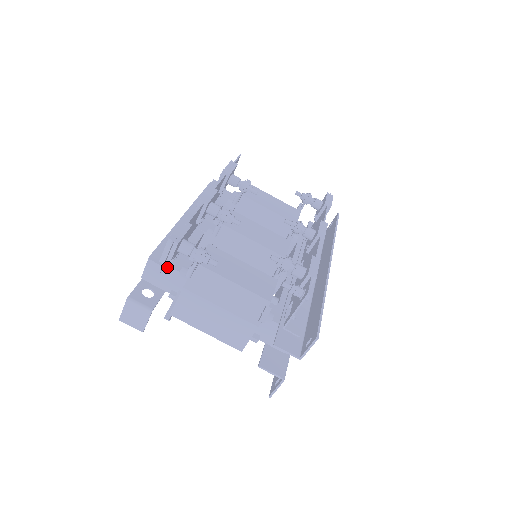
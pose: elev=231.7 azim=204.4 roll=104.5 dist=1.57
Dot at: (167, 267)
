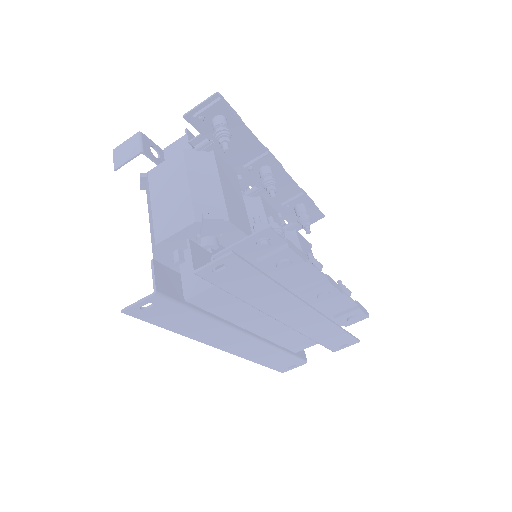
Dot at: (190, 148)
